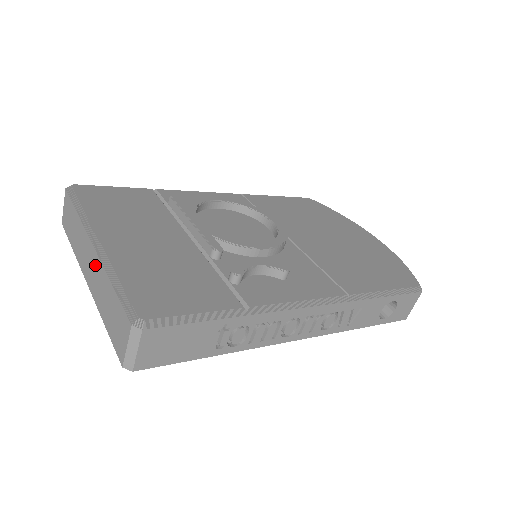
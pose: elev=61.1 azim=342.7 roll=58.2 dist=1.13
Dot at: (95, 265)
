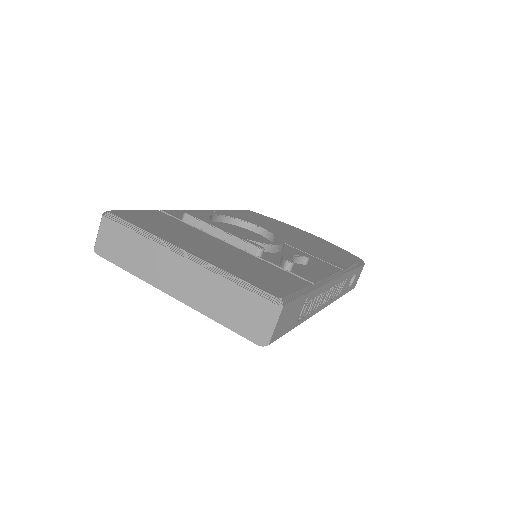
Dot at: (190, 273)
